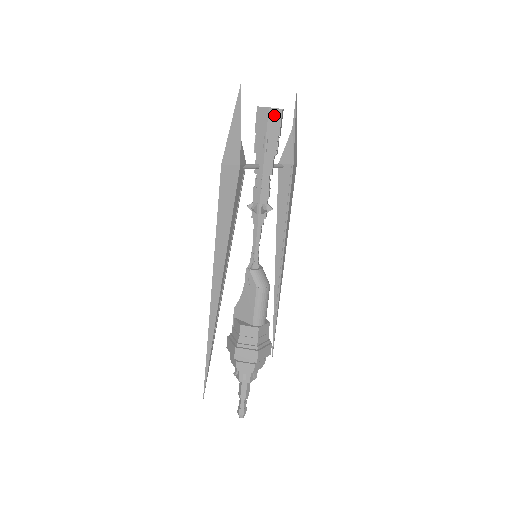
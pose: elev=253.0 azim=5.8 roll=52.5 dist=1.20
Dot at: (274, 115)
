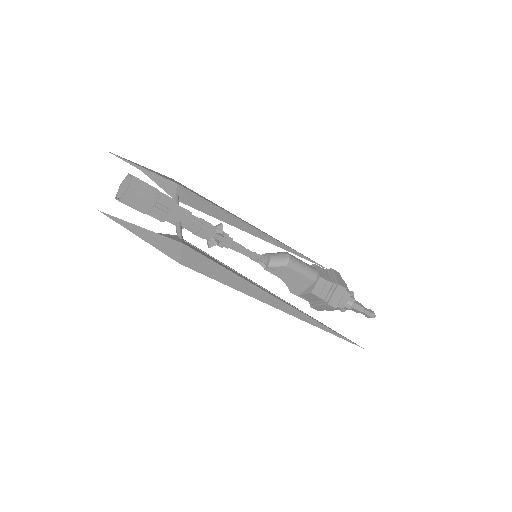
Dot at: (136, 187)
